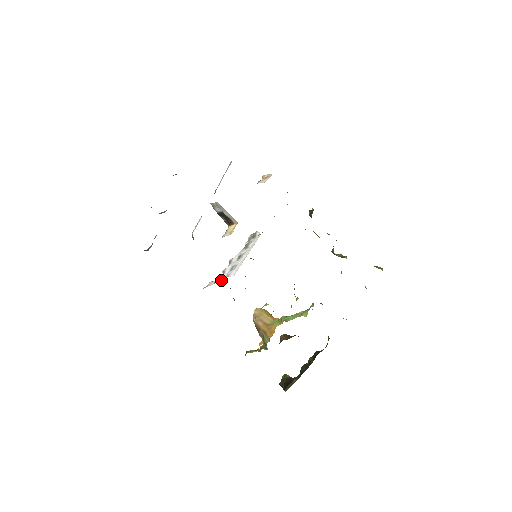
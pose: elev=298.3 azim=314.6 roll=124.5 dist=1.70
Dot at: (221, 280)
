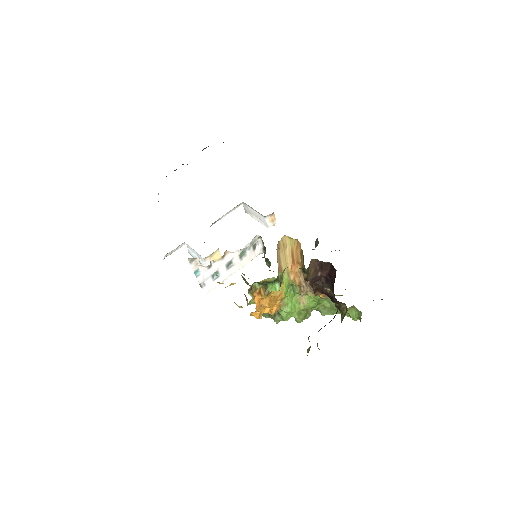
Dot at: (199, 279)
